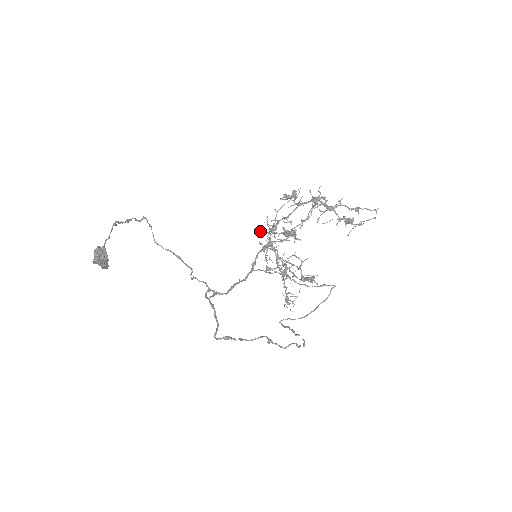
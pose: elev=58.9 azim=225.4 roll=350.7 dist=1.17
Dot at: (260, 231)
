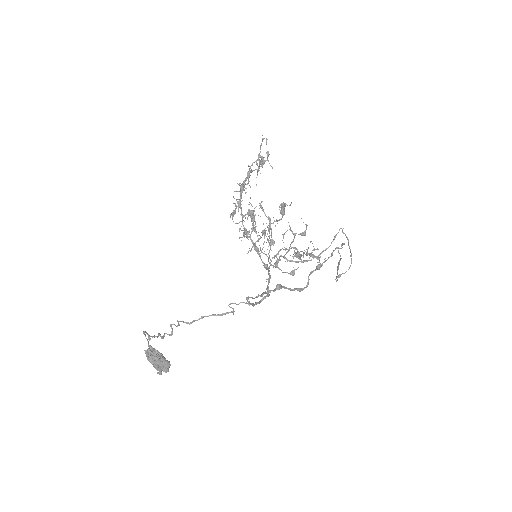
Dot at: (248, 252)
